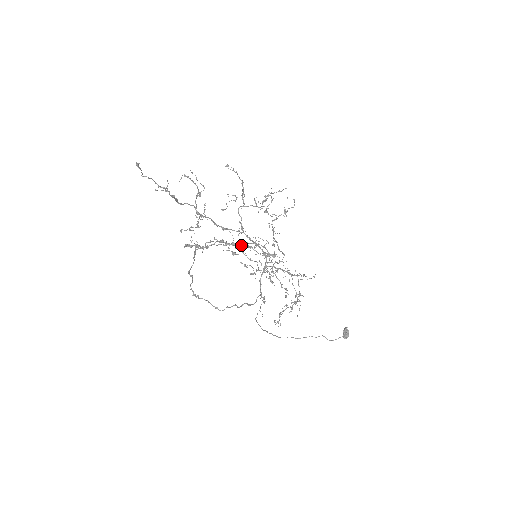
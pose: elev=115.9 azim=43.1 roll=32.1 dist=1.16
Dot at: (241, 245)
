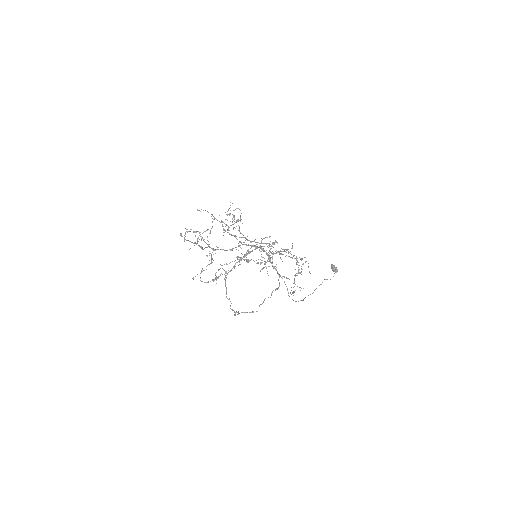
Dot at: (254, 249)
